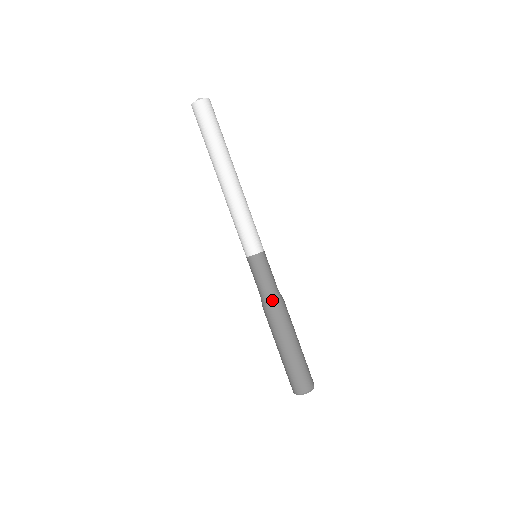
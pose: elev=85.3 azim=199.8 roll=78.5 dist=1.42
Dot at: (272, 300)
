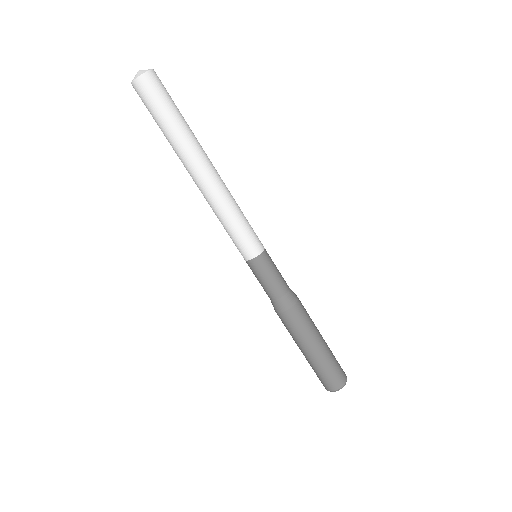
Dot at: (276, 307)
